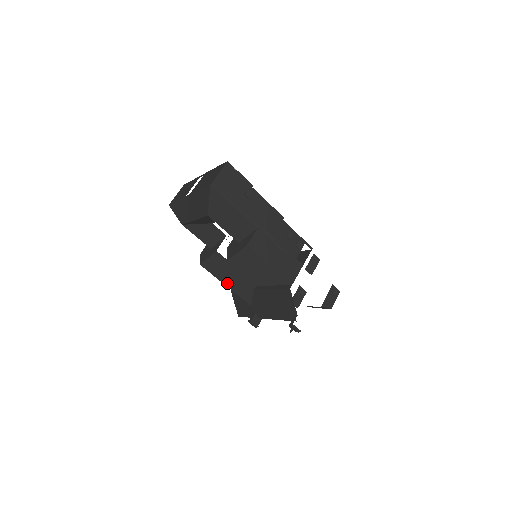
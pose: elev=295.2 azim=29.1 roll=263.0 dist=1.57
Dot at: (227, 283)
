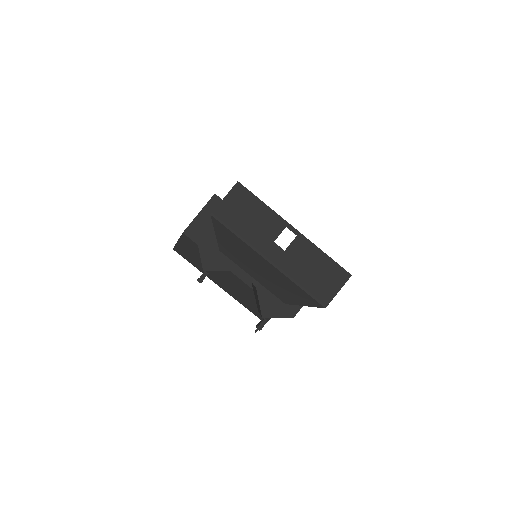
Dot at: occluded
